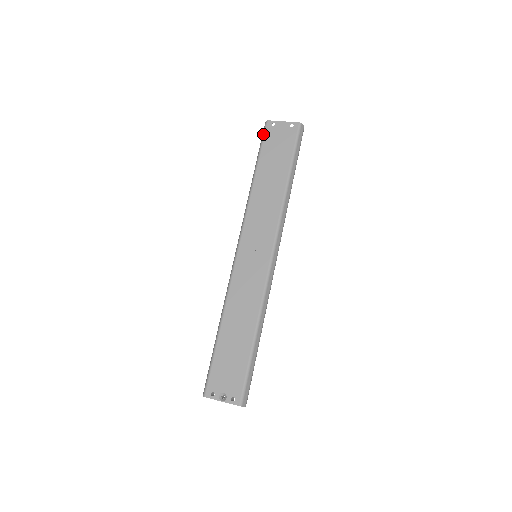
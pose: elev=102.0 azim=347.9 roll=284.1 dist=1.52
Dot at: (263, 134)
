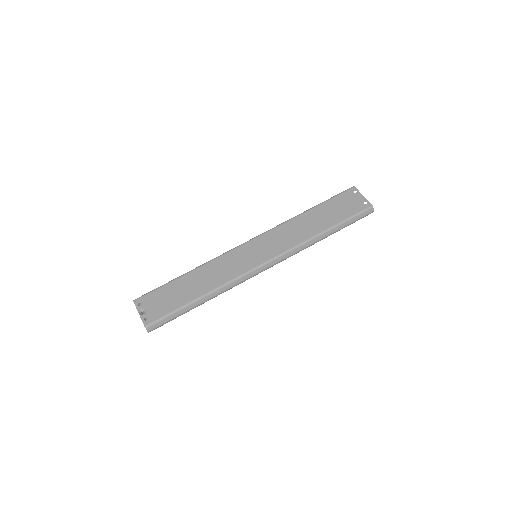
Dot at: occluded
